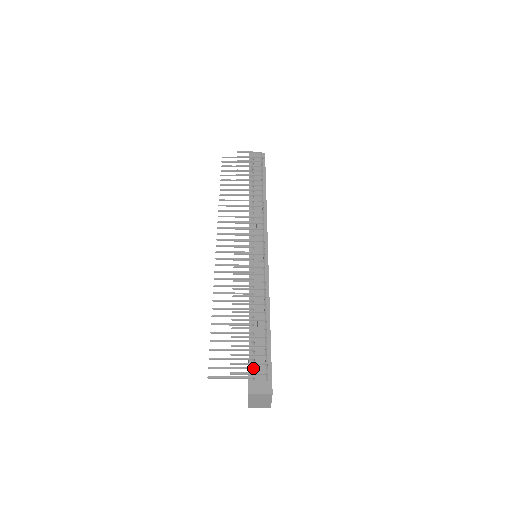
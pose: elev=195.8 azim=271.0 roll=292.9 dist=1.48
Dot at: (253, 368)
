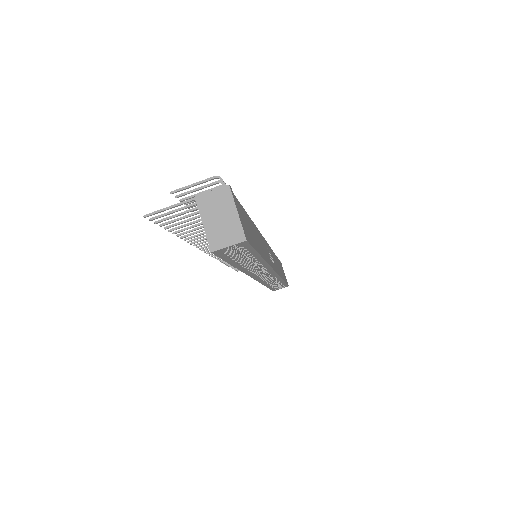
Dot at: occluded
